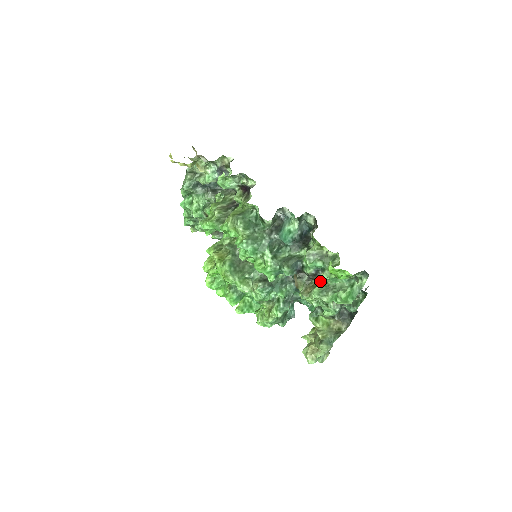
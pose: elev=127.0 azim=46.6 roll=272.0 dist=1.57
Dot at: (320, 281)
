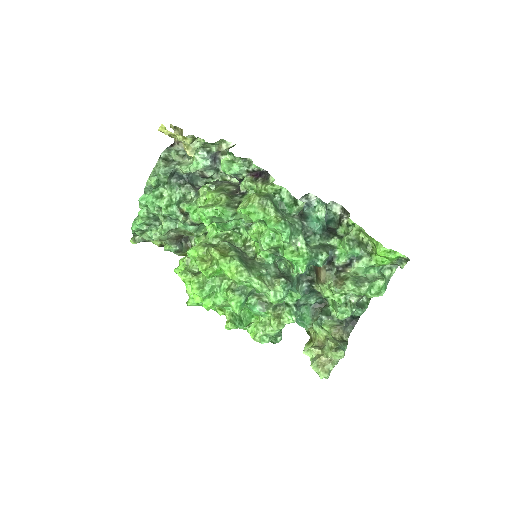
Dot at: (347, 274)
